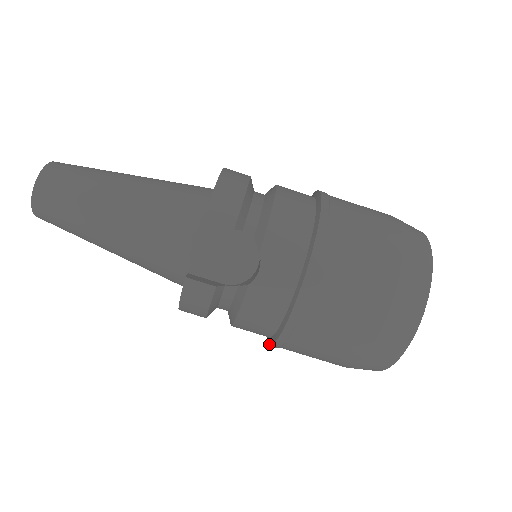
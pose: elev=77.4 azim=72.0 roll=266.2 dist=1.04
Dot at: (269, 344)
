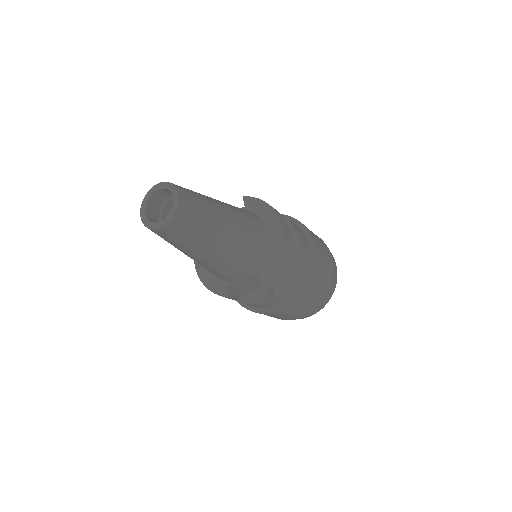
Dot at: occluded
